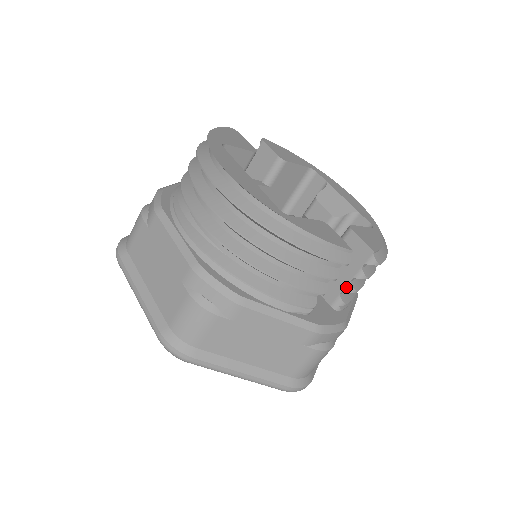
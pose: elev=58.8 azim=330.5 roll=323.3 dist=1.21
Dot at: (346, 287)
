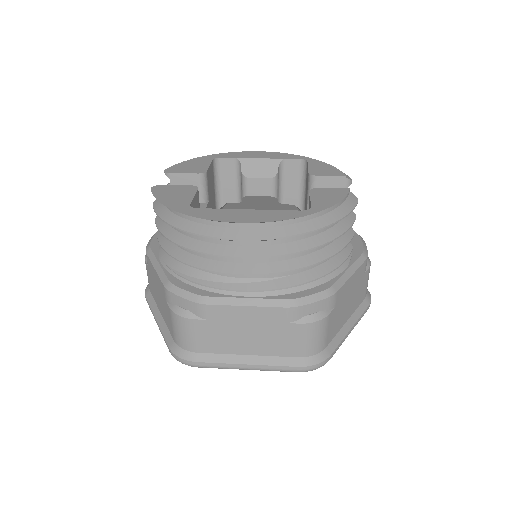
Dot at: occluded
